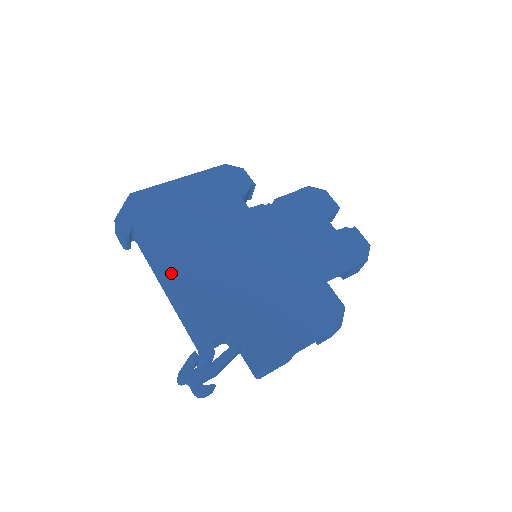
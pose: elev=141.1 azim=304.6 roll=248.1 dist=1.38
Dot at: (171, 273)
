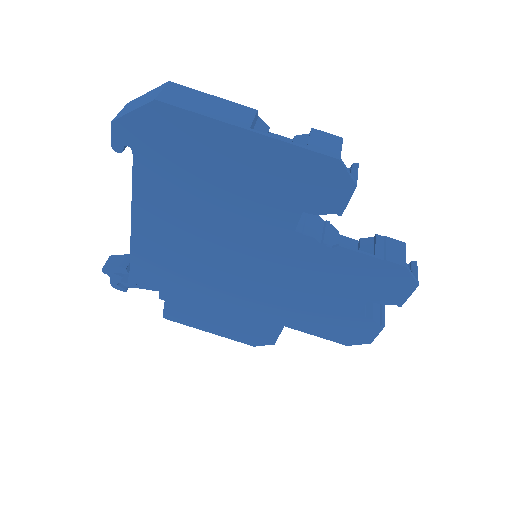
Dot at: (141, 220)
